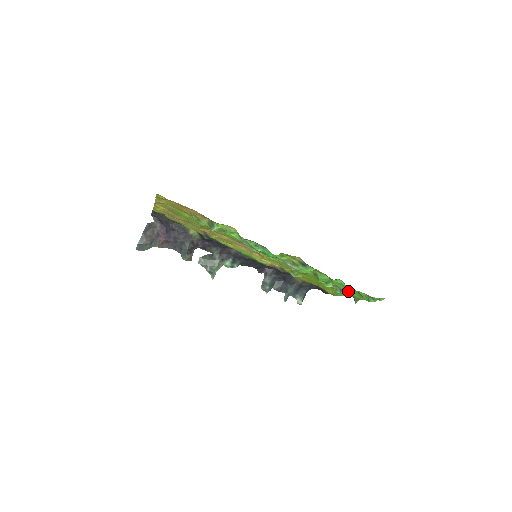
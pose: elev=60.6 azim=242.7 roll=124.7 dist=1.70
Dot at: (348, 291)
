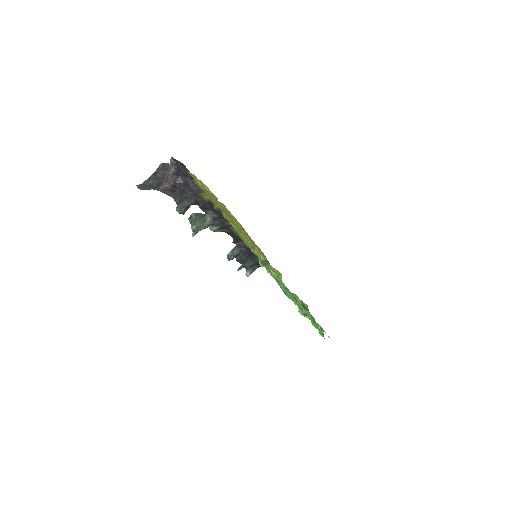
Dot at: occluded
